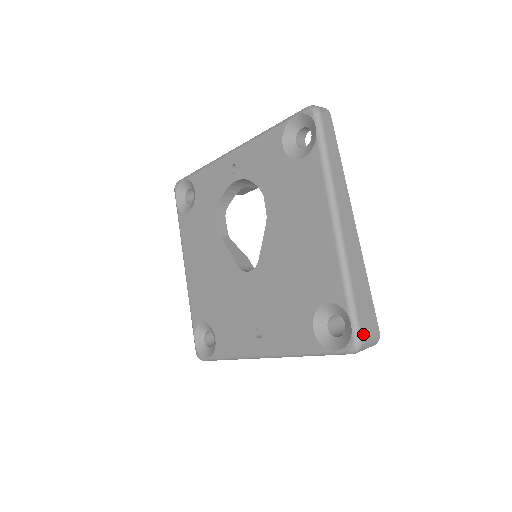
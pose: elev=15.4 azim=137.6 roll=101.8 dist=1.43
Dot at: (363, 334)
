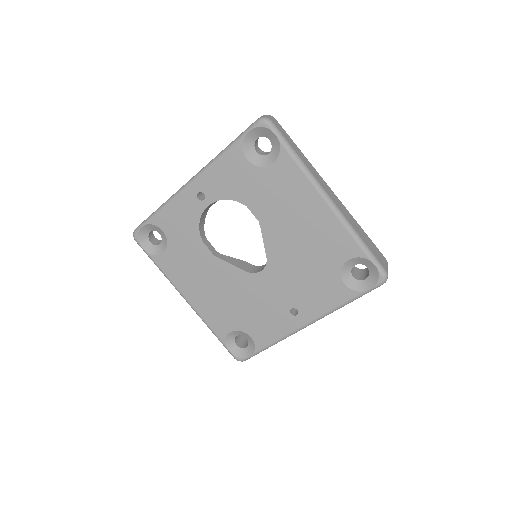
Dot at: (384, 267)
